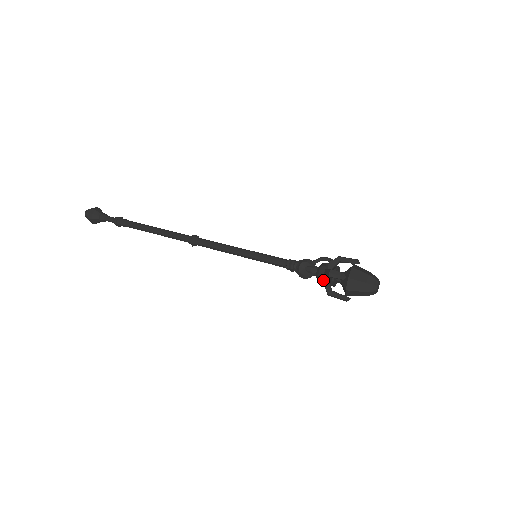
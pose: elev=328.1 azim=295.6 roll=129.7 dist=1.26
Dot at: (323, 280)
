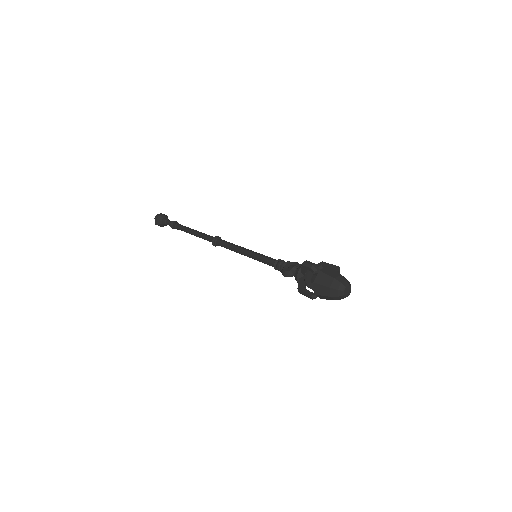
Dot at: (299, 276)
